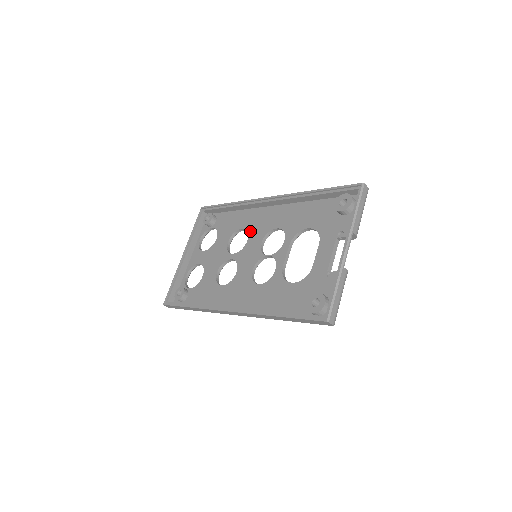
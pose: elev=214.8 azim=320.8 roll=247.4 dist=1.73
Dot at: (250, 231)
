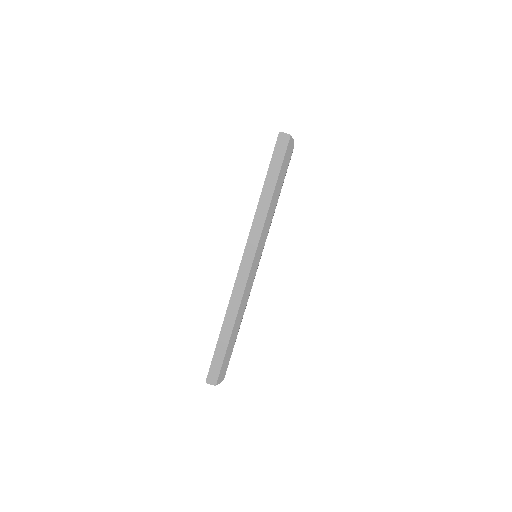
Dot at: occluded
